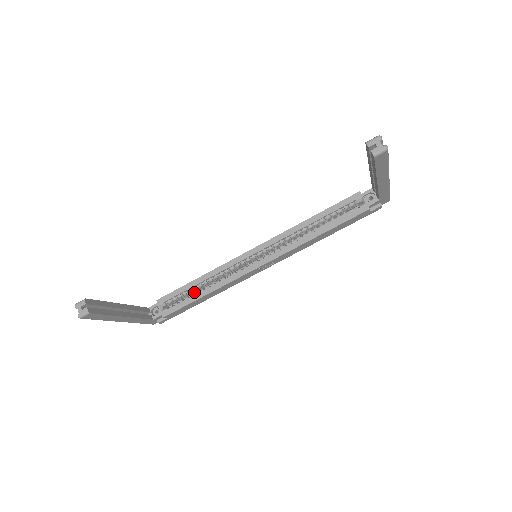
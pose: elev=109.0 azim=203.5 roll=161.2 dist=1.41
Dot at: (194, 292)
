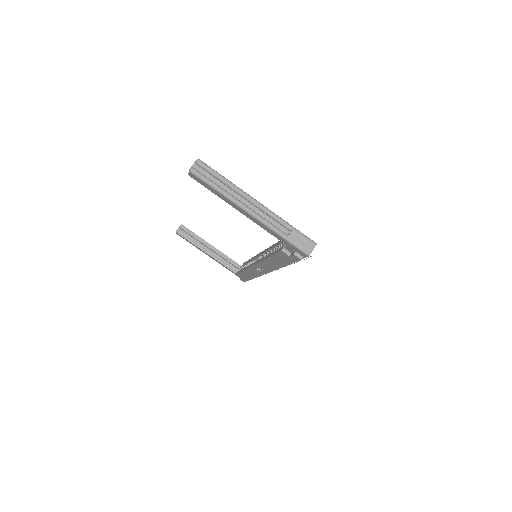
Dot at: occluded
